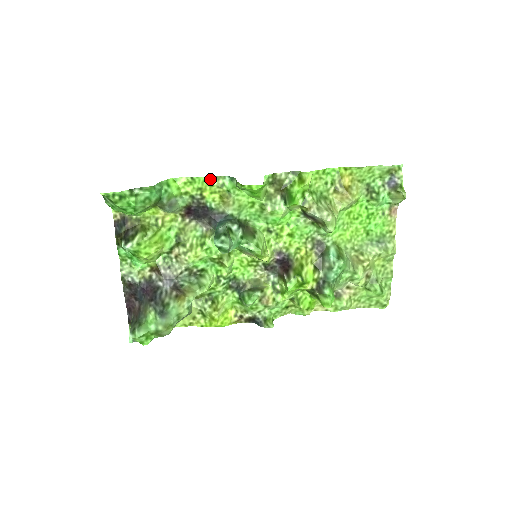
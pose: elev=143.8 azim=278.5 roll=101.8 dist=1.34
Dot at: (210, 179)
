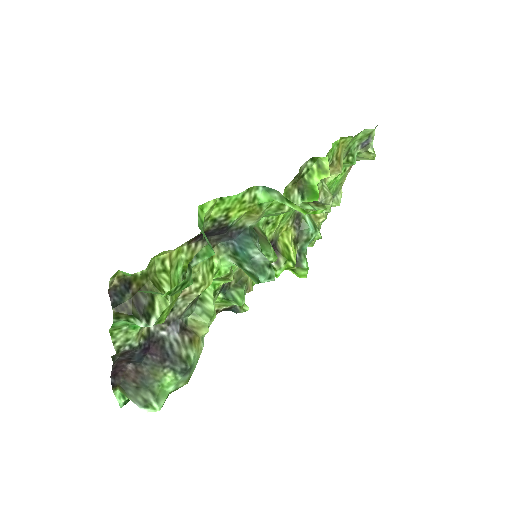
Dot at: (242, 195)
